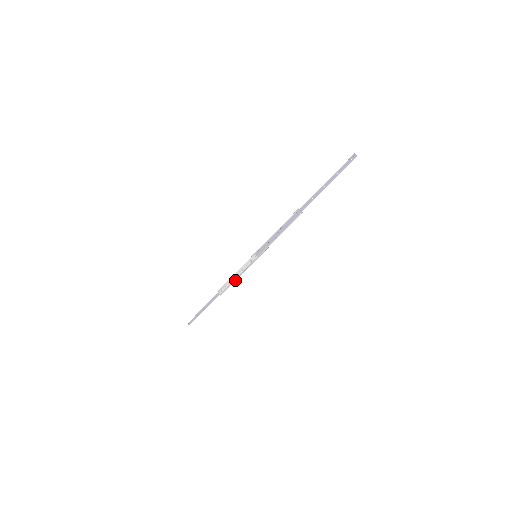
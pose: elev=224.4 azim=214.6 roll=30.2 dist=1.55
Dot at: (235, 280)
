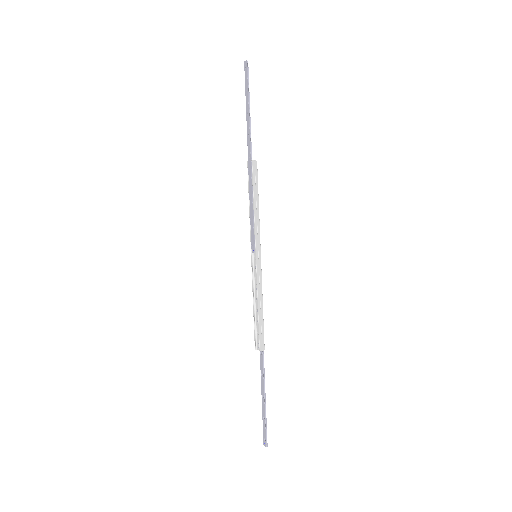
Dot at: (257, 310)
